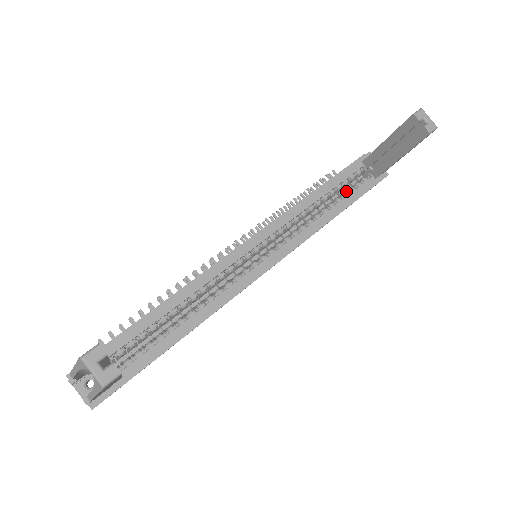
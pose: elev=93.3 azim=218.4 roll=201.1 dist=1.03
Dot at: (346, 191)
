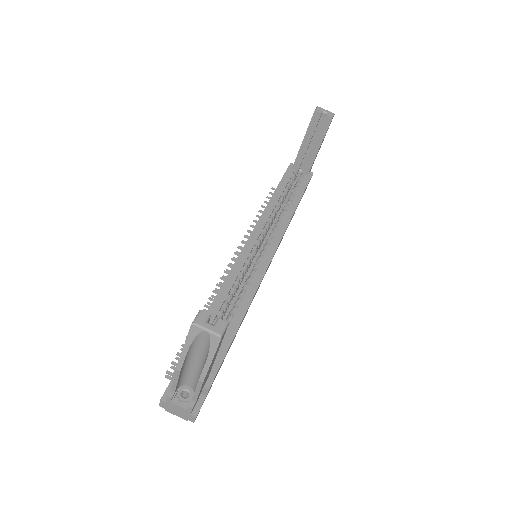
Dot at: (292, 191)
